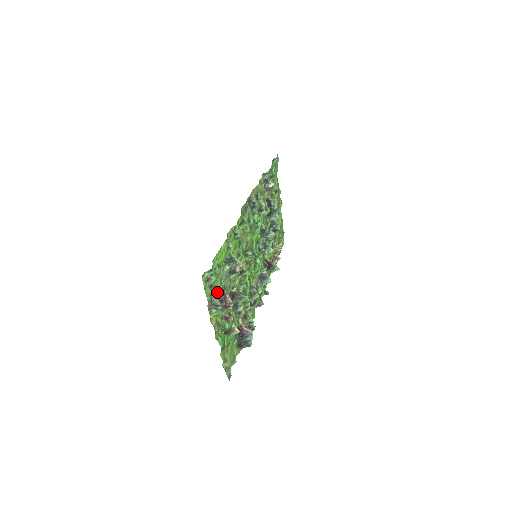
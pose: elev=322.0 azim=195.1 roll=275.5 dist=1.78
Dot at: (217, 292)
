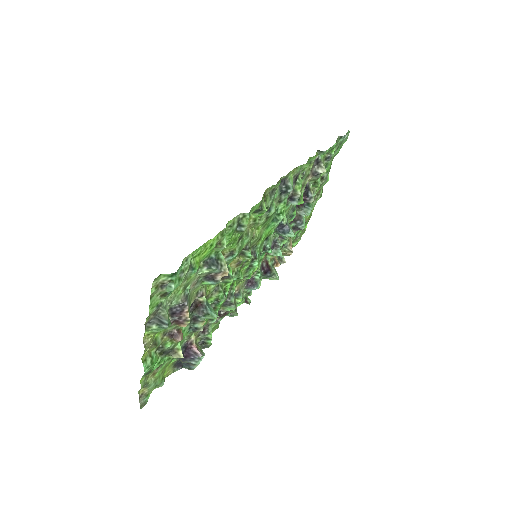
Dot at: (172, 301)
